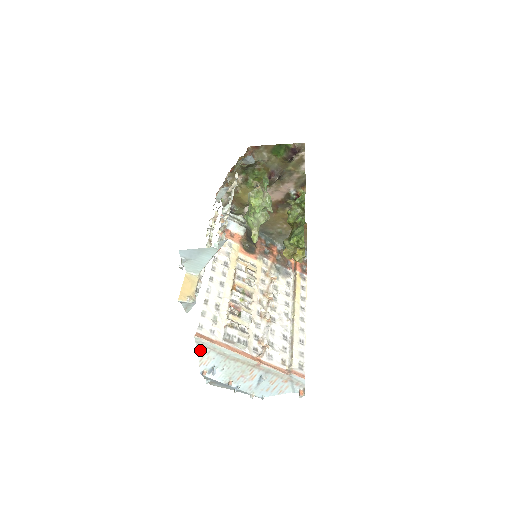
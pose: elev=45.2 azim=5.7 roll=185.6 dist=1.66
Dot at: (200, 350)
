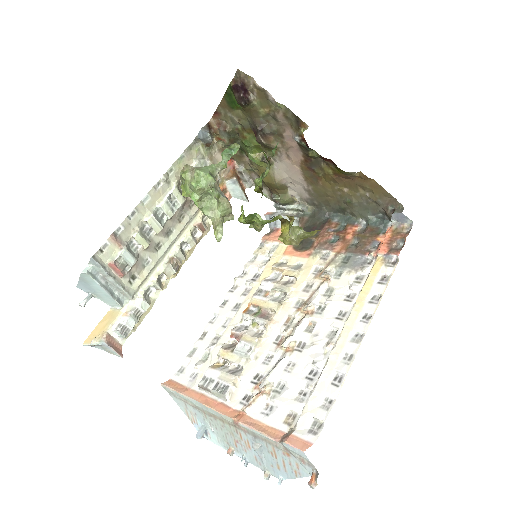
Dot at: (178, 403)
